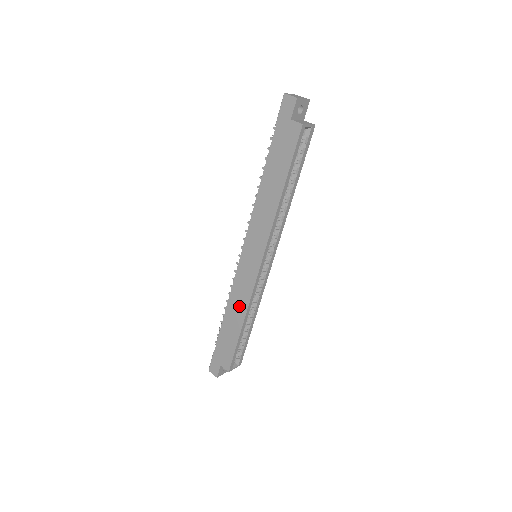
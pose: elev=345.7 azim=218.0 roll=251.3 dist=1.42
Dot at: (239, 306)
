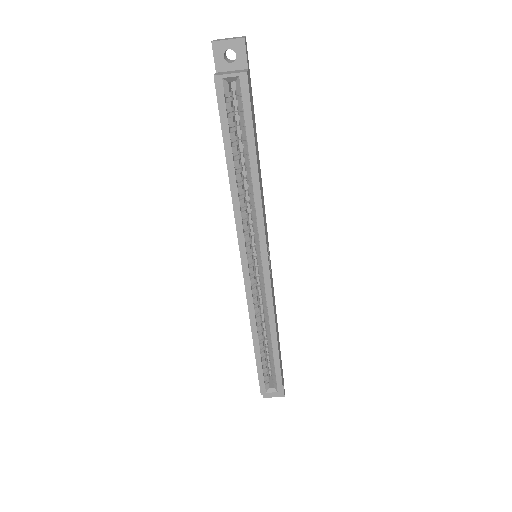
Dot at: occluded
